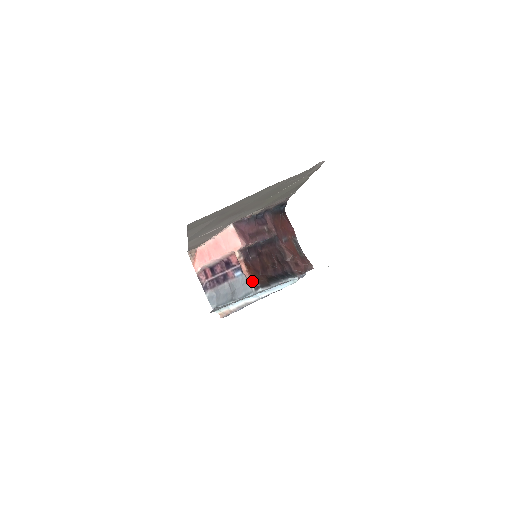
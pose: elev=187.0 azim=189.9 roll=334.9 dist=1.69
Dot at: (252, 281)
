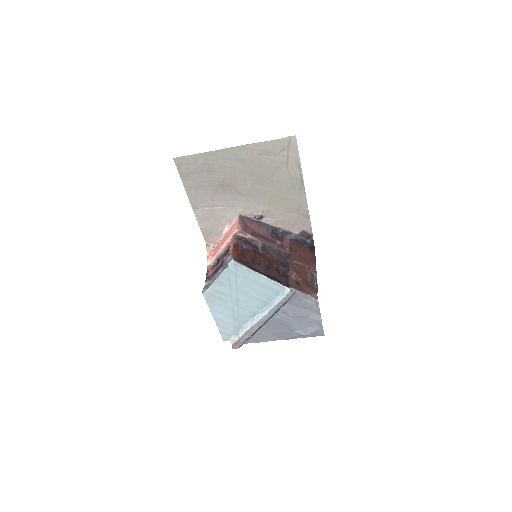
Dot at: (232, 257)
